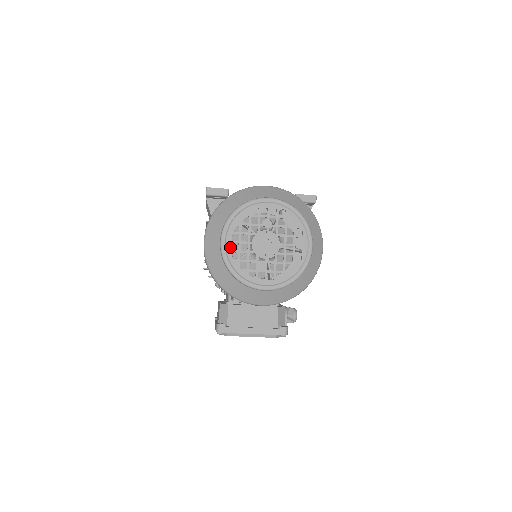
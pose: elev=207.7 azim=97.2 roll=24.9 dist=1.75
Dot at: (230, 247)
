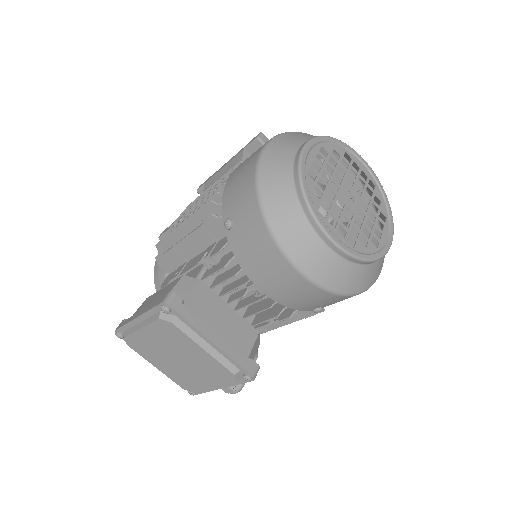
Dot at: (311, 161)
